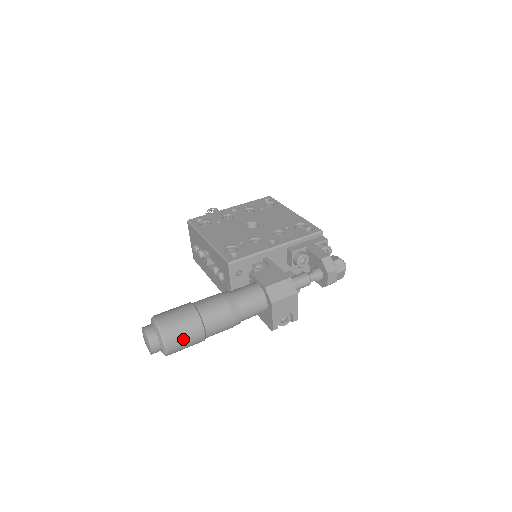
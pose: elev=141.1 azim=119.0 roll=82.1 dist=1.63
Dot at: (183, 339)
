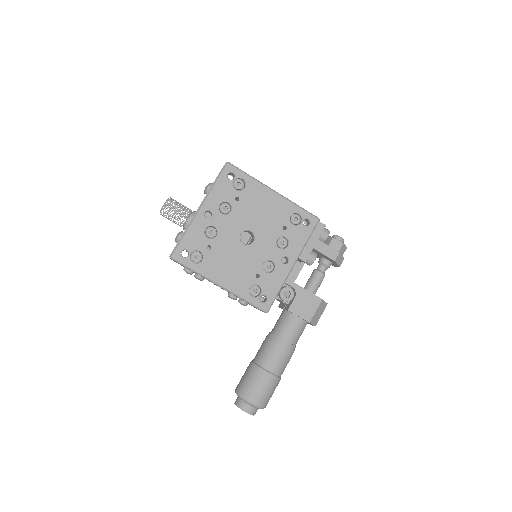
Dot at: (272, 394)
